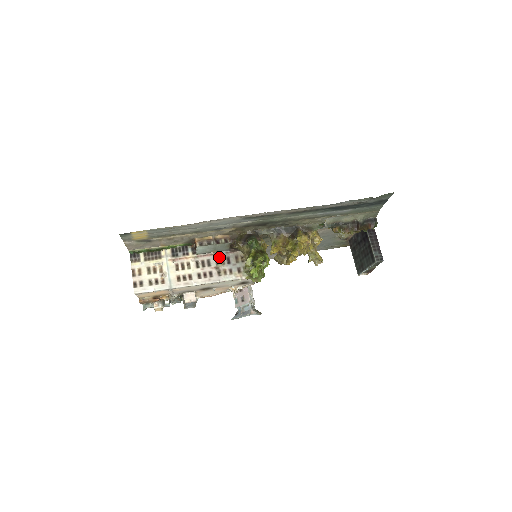
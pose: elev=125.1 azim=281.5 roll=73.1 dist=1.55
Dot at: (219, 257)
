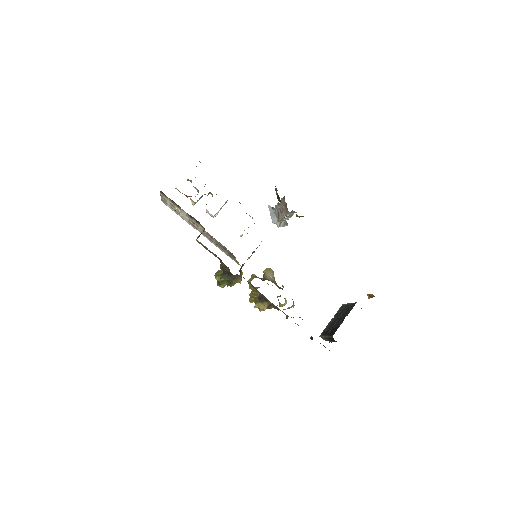
Dot at: (219, 243)
